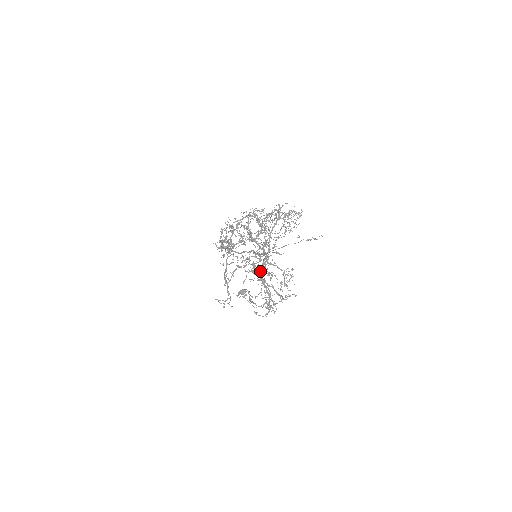
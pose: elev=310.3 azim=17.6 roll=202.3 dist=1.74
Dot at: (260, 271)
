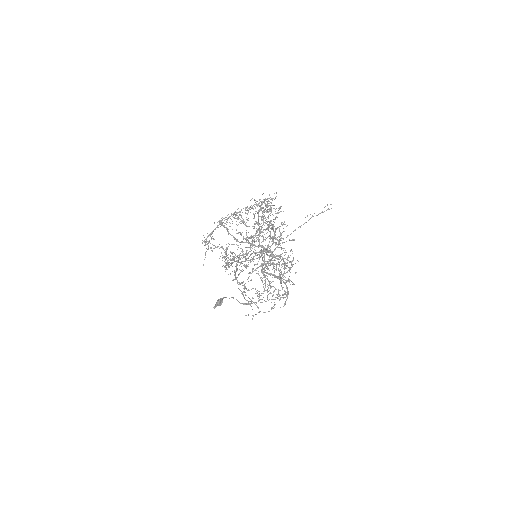
Dot at: (262, 268)
